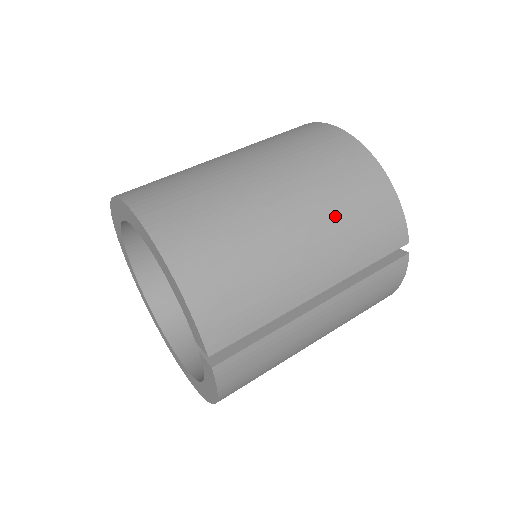
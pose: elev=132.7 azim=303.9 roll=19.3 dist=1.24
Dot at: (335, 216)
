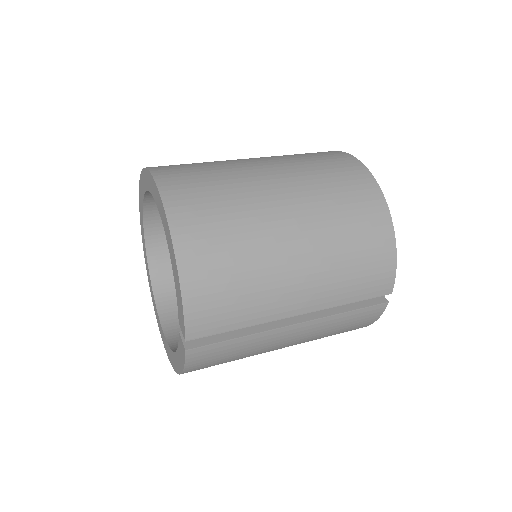
Dot at: (335, 254)
